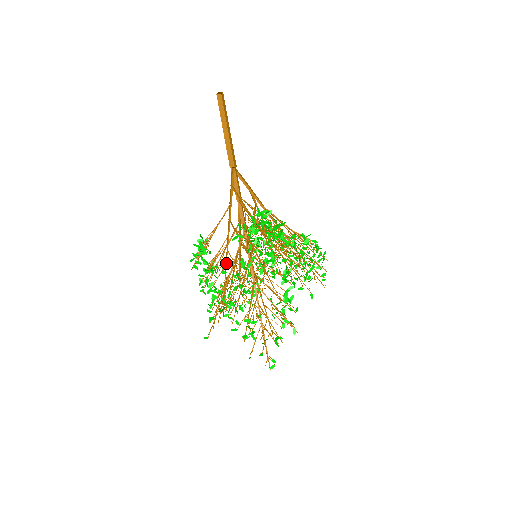
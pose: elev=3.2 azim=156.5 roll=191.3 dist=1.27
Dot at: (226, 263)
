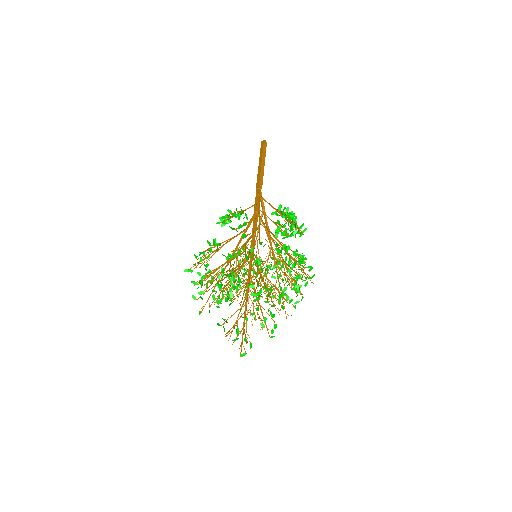
Dot at: (259, 228)
